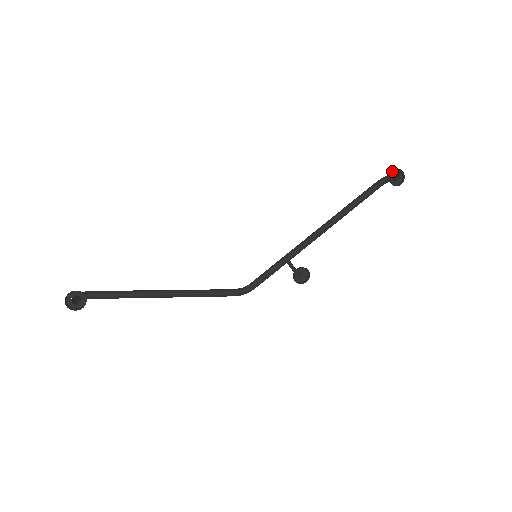
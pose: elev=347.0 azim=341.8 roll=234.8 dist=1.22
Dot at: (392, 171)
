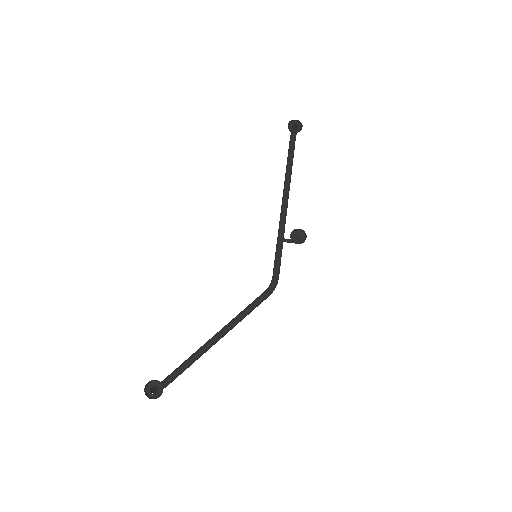
Dot at: occluded
